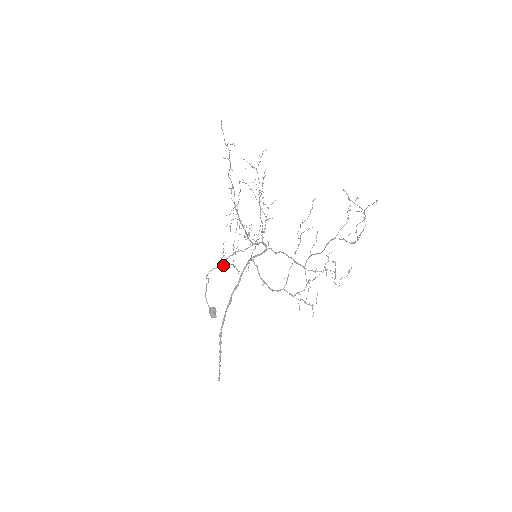
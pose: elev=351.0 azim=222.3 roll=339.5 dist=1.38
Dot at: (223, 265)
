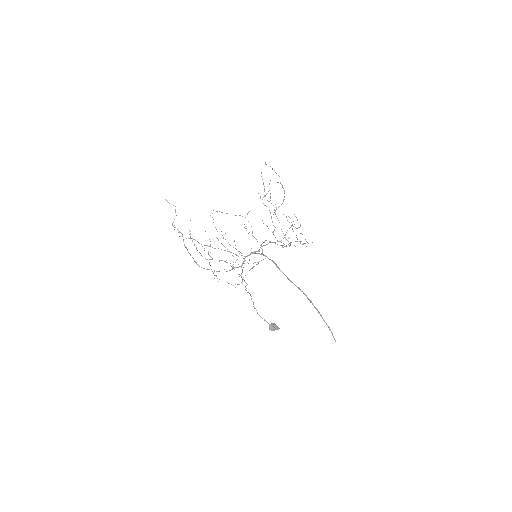
Dot at: occluded
